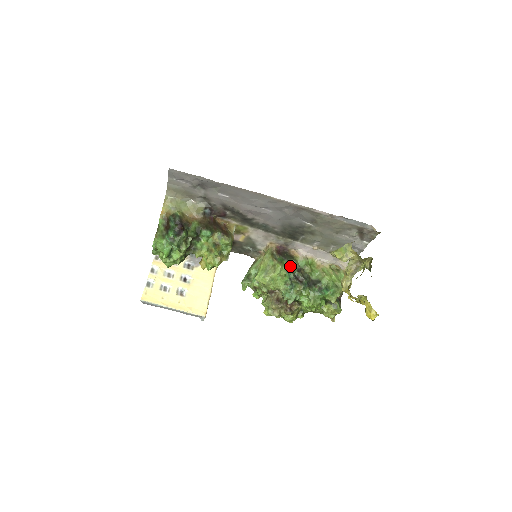
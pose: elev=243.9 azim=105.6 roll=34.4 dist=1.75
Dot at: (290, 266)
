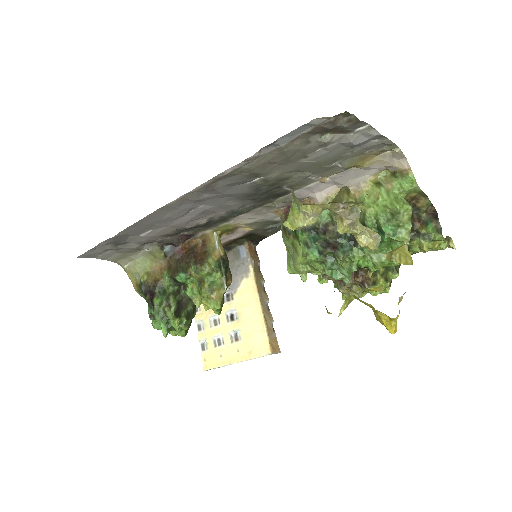
Dot at: (308, 234)
